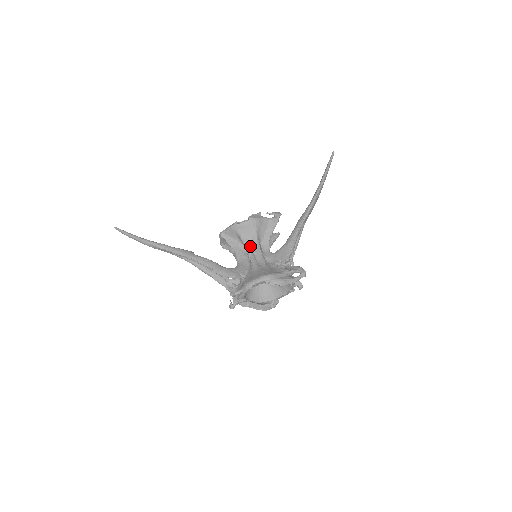
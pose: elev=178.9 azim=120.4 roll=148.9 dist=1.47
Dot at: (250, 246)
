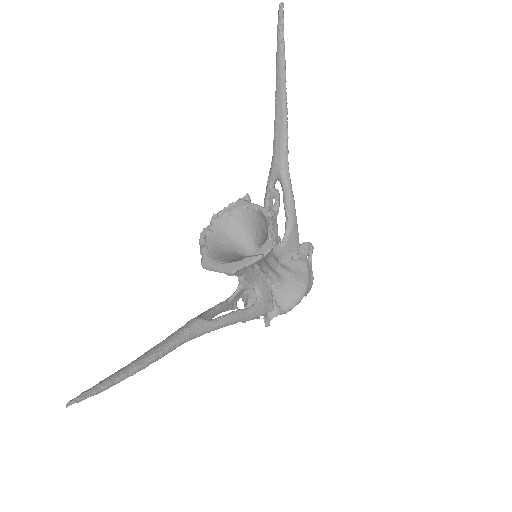
Dot at: (266, 262)
